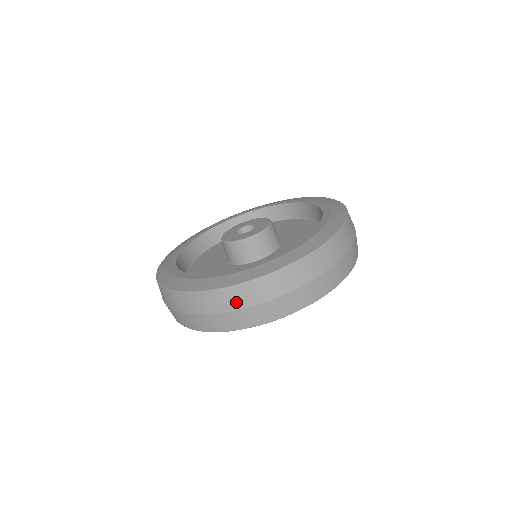
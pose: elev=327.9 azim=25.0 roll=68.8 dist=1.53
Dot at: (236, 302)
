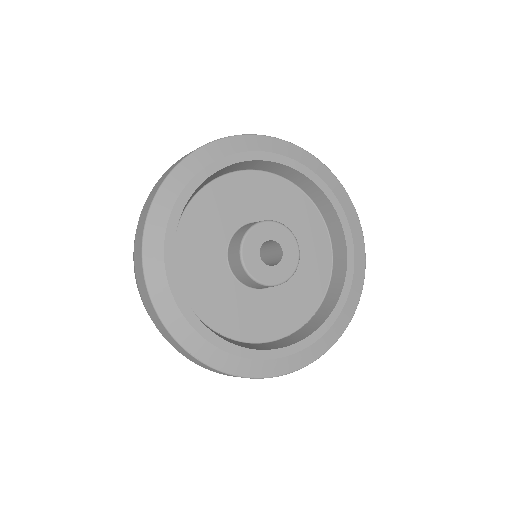
Dot at: occluded
